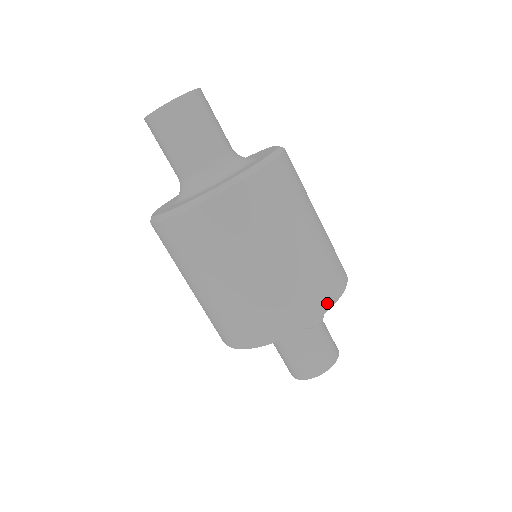
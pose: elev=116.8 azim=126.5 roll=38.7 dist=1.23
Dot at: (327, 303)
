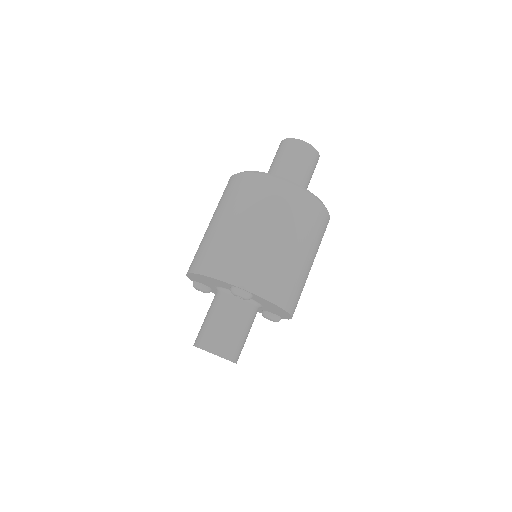
Dot at: (258, 290)
